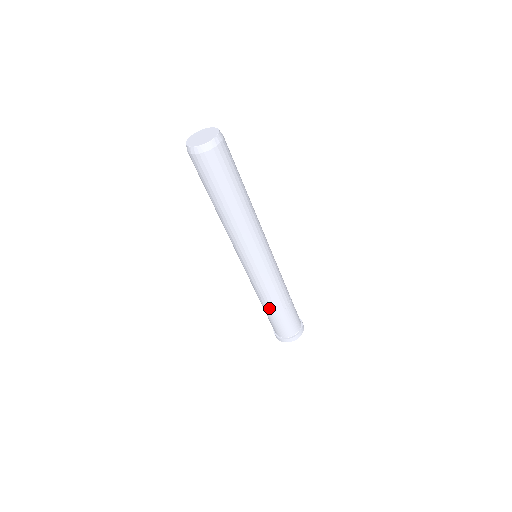
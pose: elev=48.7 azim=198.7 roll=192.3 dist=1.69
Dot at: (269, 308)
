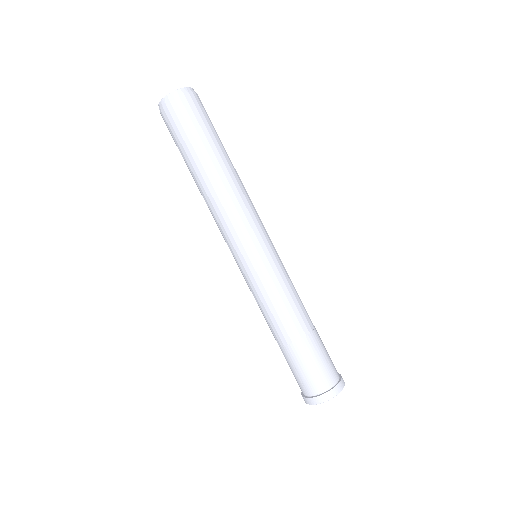
Dot at: (298, 329)
